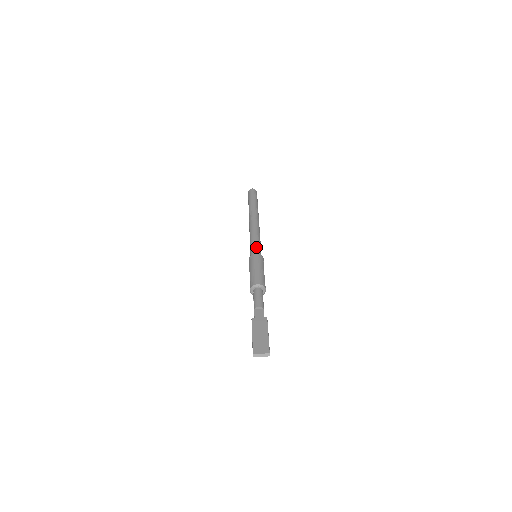
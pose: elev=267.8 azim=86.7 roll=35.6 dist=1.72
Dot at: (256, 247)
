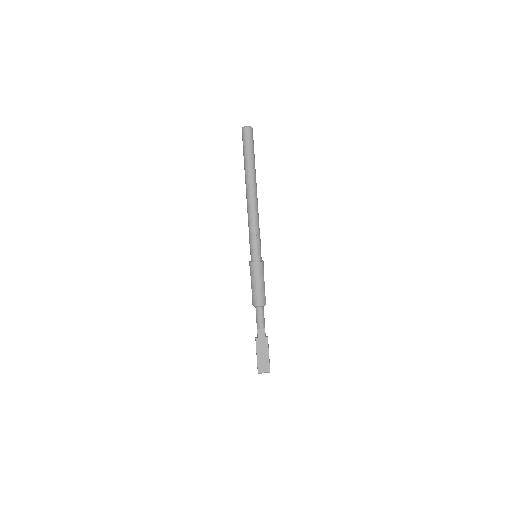
Dot at: (256, 250)
